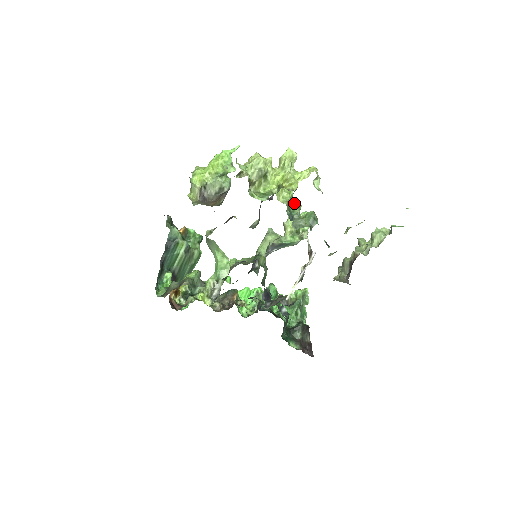
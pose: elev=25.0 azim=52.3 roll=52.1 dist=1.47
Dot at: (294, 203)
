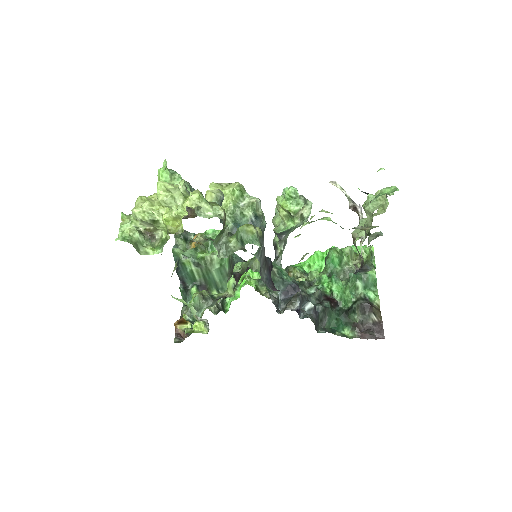
Dot at: (246, 202)
